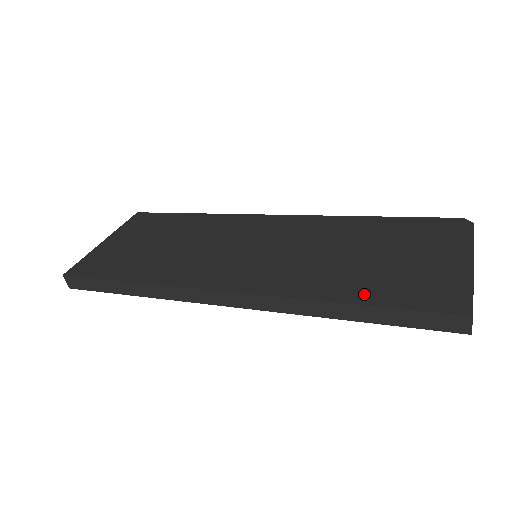
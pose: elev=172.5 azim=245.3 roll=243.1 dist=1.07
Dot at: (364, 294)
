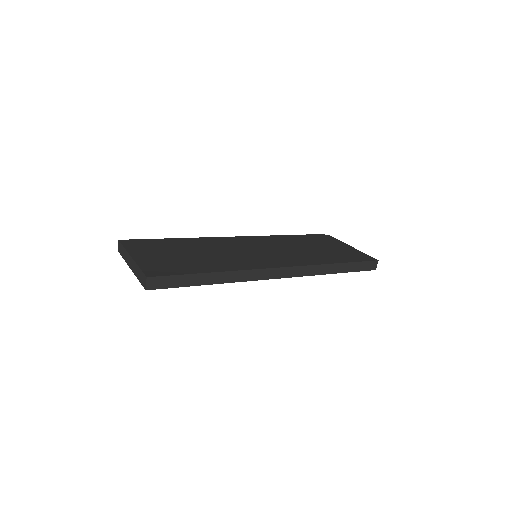
Dot at: (338, 260)
